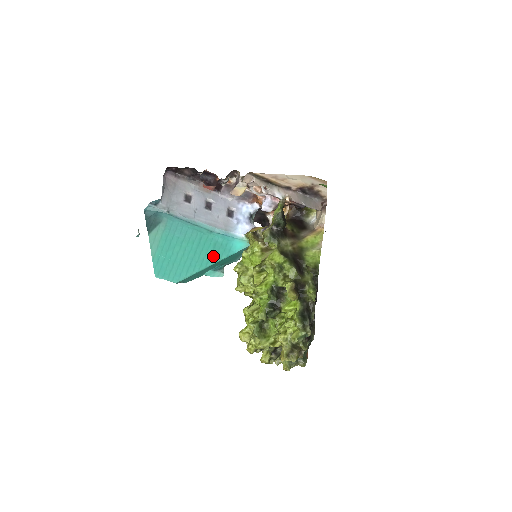
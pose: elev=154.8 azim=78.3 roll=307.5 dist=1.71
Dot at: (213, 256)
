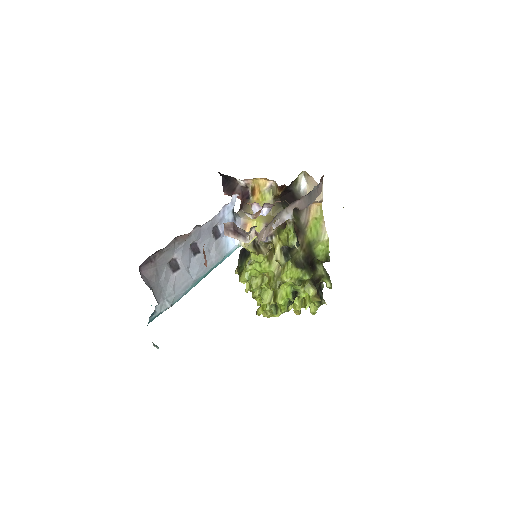
Dot at: occluded
